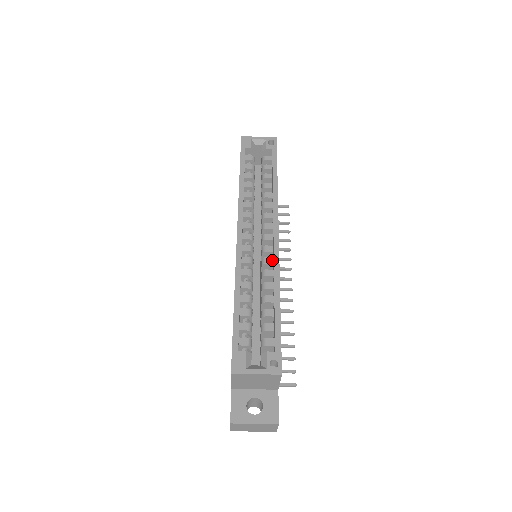
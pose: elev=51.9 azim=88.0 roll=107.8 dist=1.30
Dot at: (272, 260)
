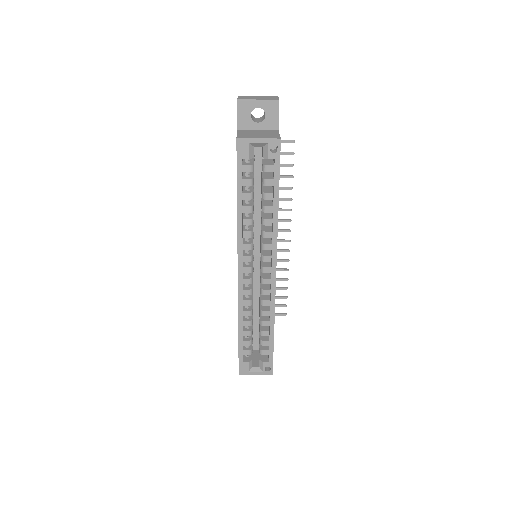
Dot at: (269, 292)
